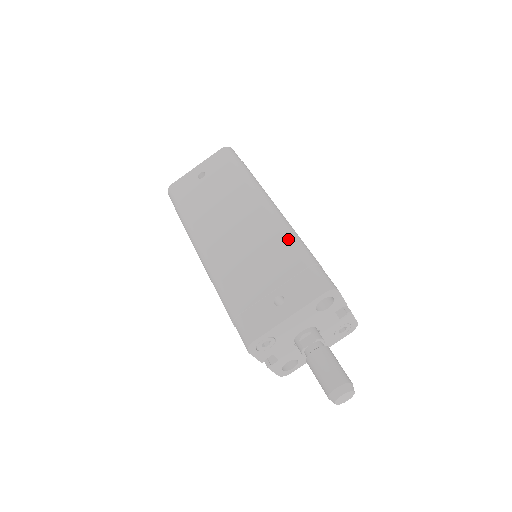
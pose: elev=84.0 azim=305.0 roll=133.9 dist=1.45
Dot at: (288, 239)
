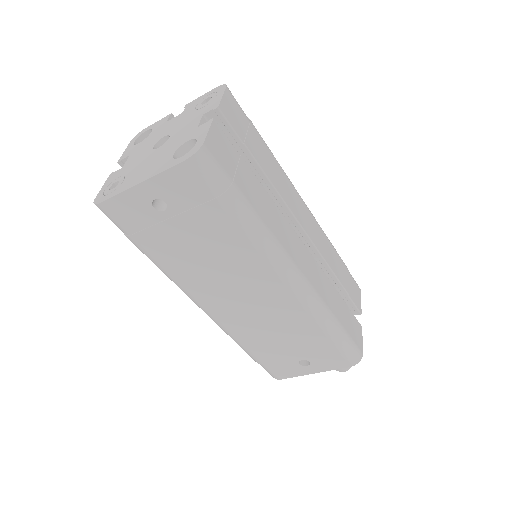
Dot at: (318, 324)
